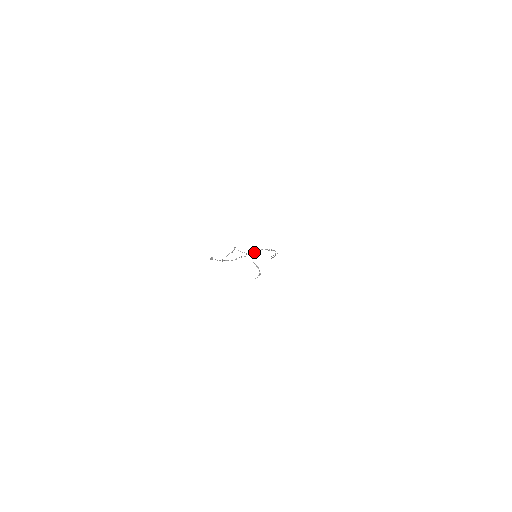
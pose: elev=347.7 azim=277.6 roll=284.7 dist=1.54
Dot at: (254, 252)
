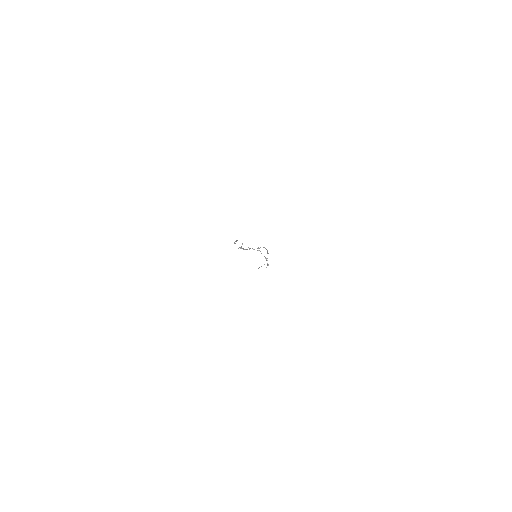
Dot at: (259, 248)
